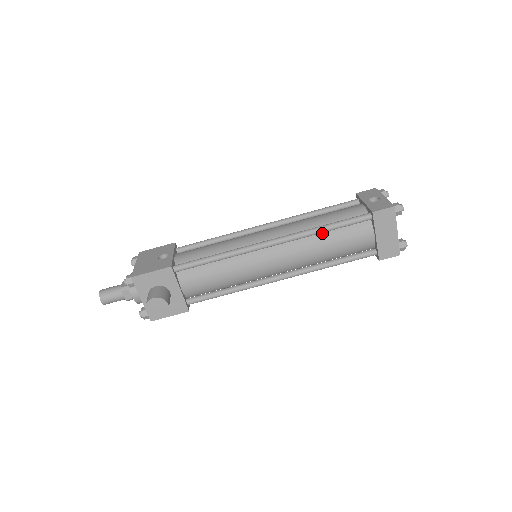
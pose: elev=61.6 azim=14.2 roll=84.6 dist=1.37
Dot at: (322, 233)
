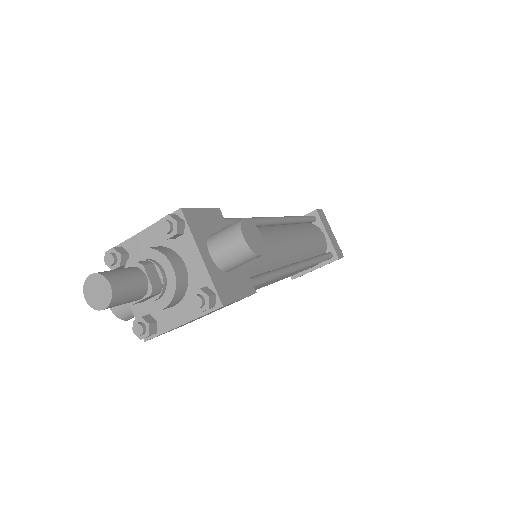
Dot at: (297, 225)
